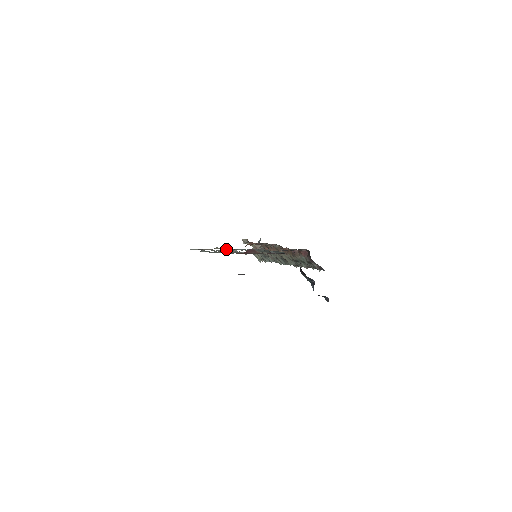
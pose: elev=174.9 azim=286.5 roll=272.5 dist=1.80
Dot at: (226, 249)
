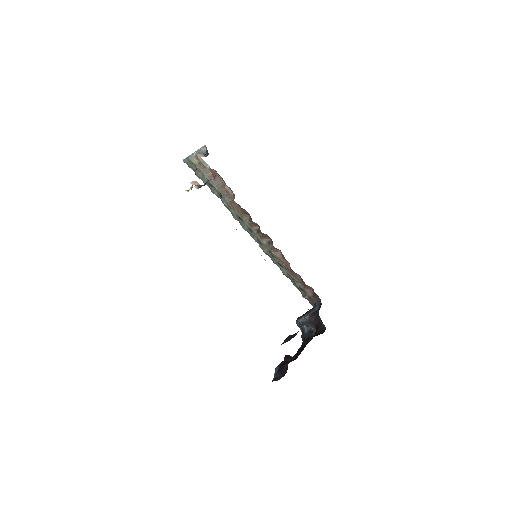
Dot at: occluded
